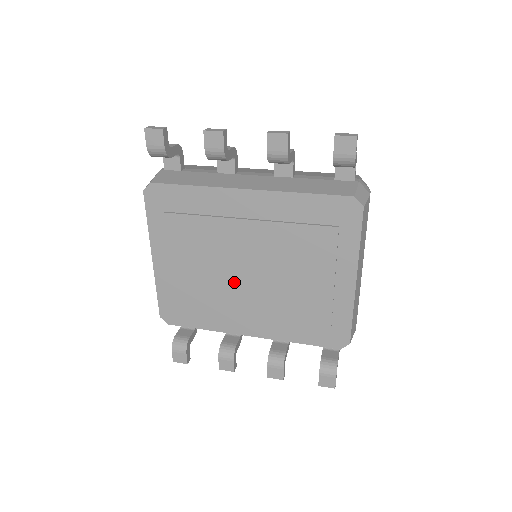
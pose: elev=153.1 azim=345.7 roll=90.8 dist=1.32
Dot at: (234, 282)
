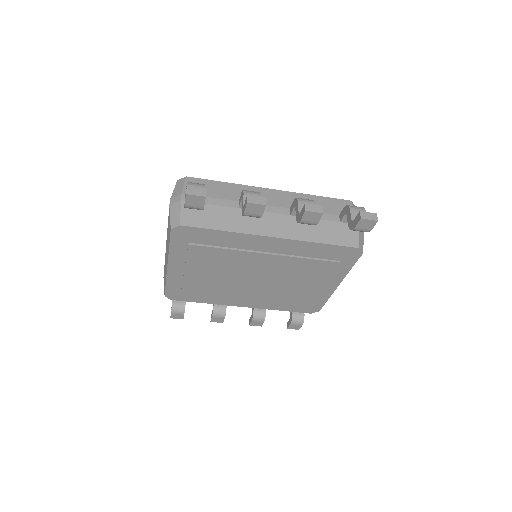
Dot at: (241, 283)
